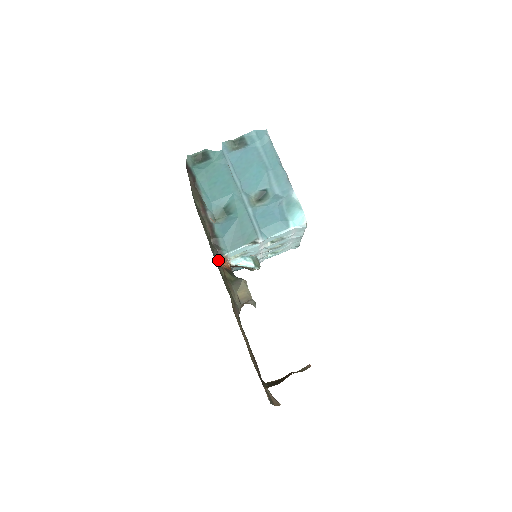
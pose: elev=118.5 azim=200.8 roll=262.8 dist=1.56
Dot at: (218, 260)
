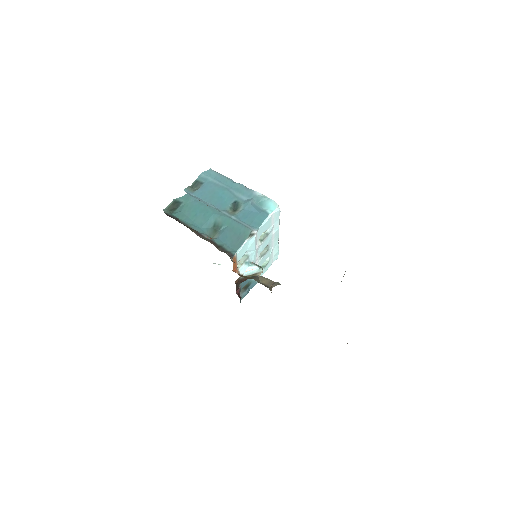
Dot at: (232, 260)
